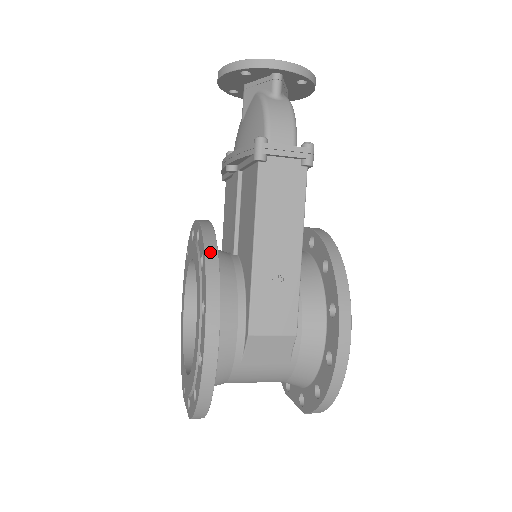
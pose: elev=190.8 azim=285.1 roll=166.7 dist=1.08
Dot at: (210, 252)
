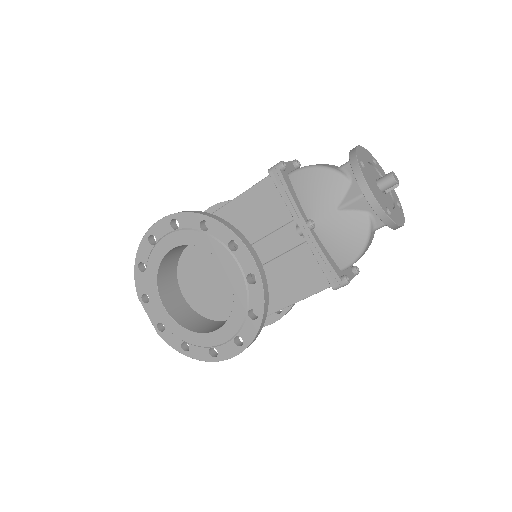
Dot at: (264, 318)
